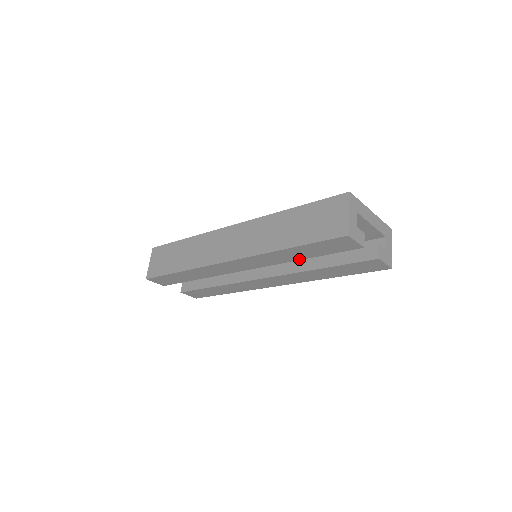
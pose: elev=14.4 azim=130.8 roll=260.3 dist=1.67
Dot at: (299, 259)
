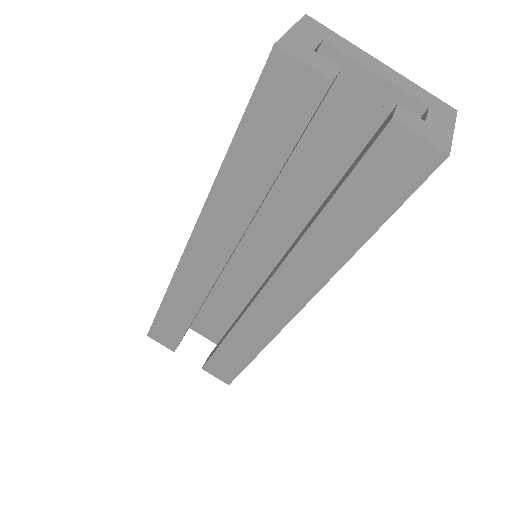
Dot at: (265, 191)
